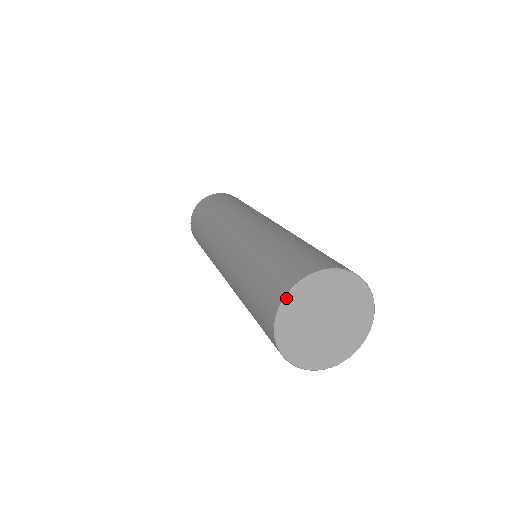
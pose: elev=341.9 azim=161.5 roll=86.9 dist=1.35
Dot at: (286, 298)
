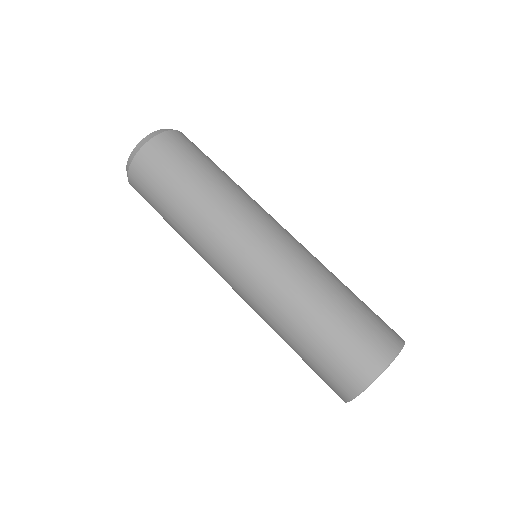
Dot at: occluded
